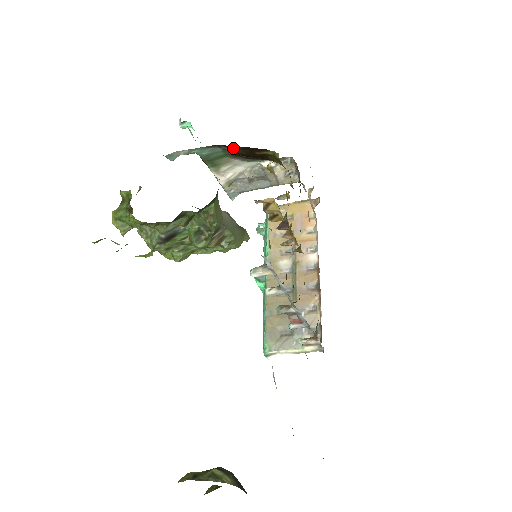
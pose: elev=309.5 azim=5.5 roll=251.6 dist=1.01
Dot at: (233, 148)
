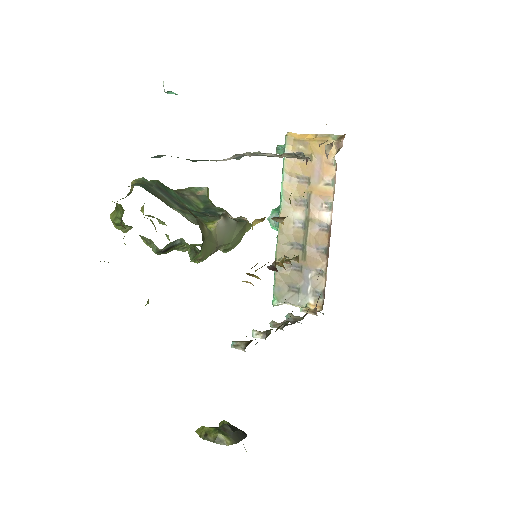
Dot at: occluded
